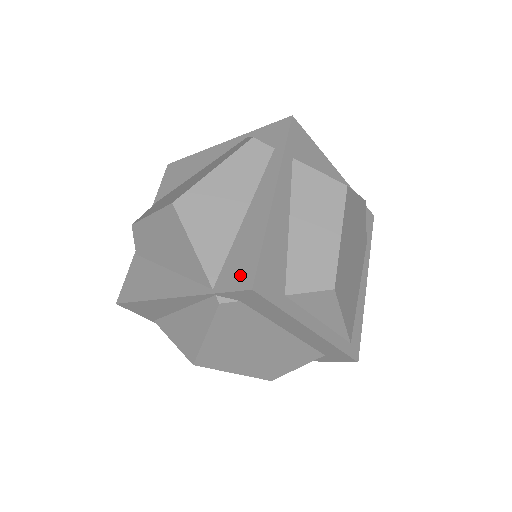
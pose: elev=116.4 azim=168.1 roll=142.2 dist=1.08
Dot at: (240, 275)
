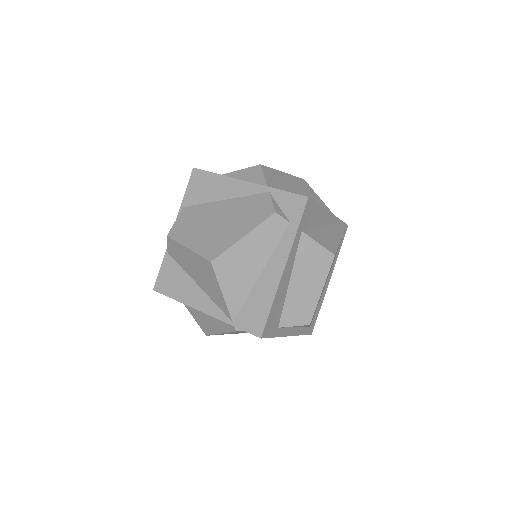
Dot at: (253, 323)
